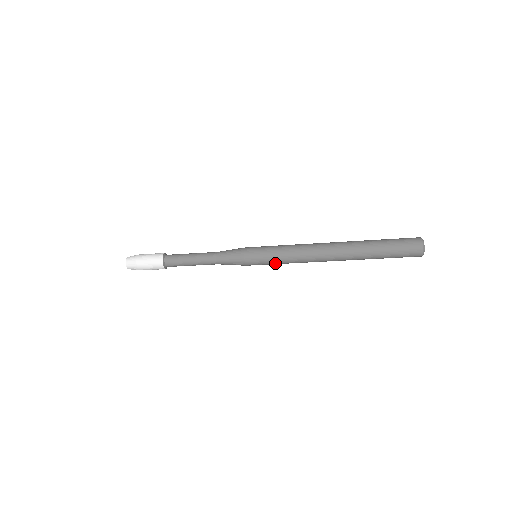
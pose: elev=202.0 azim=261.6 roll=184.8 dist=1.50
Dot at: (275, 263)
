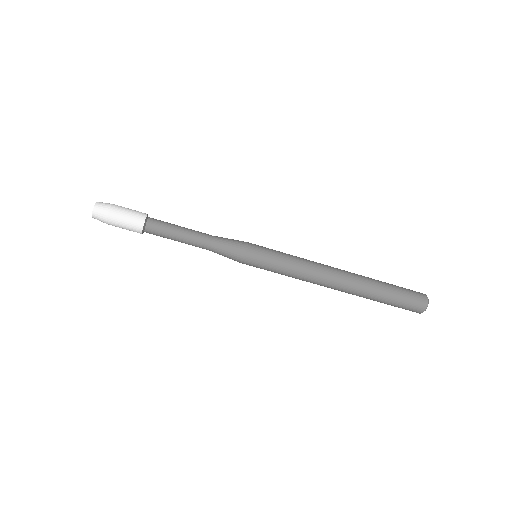
Dot at: (280, 259)
